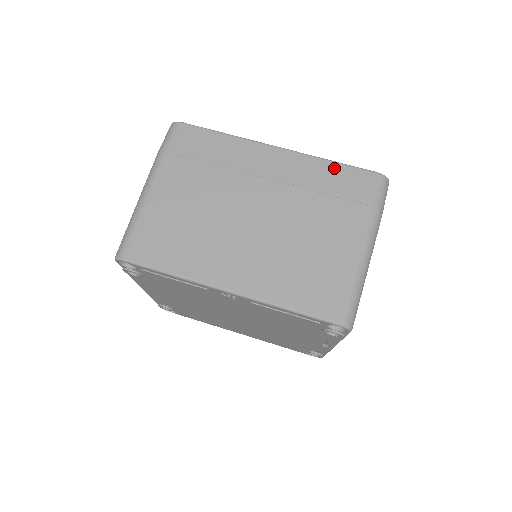
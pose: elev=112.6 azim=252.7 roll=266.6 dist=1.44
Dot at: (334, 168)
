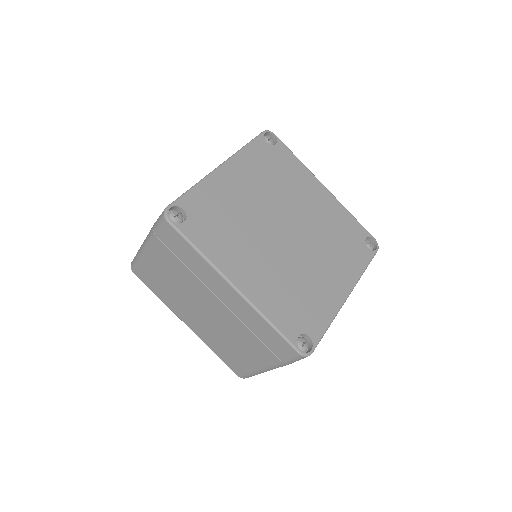
Dot at: (268, 329)
